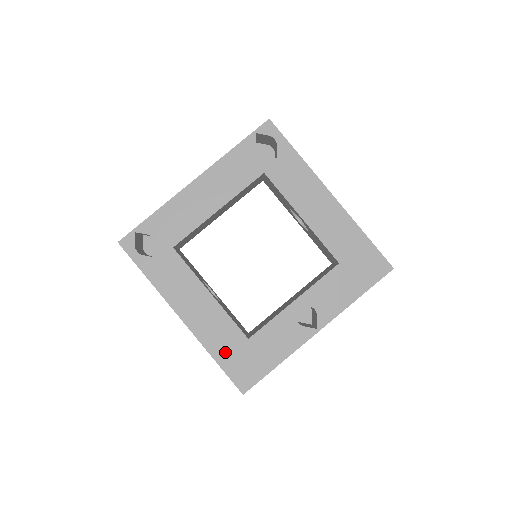
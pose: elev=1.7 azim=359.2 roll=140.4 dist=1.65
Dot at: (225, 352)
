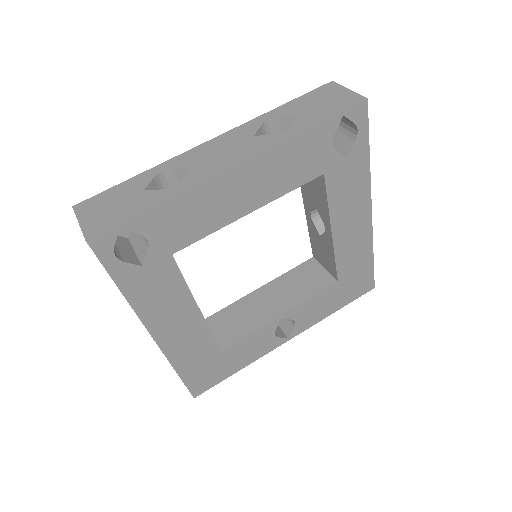
Dot at: (192, 365)
